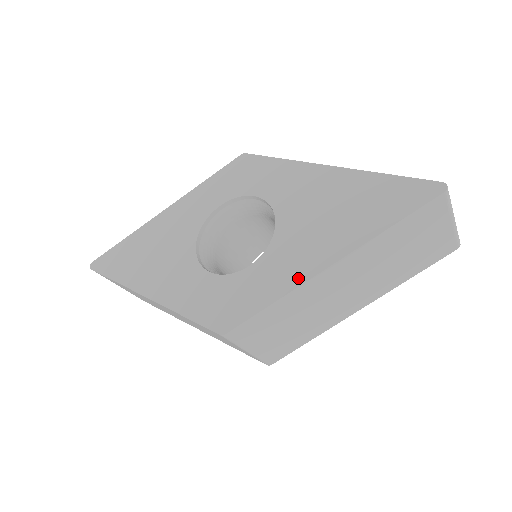
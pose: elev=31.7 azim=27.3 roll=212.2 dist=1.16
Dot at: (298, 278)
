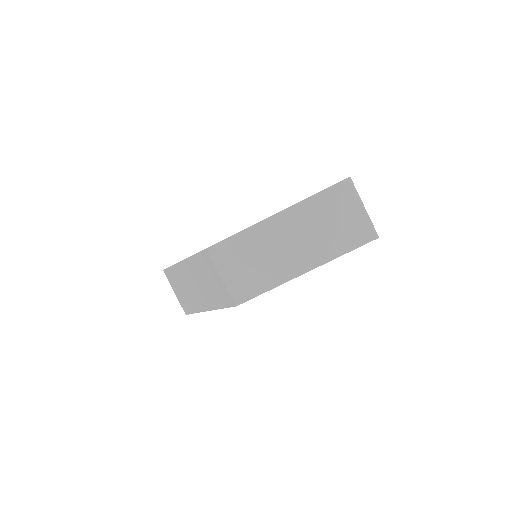
Dot at: (259, 222)
